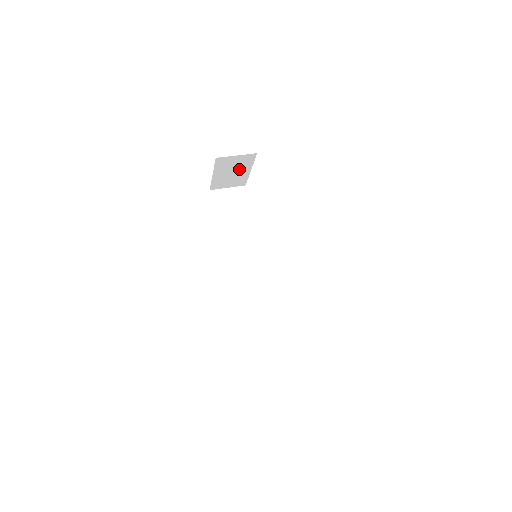
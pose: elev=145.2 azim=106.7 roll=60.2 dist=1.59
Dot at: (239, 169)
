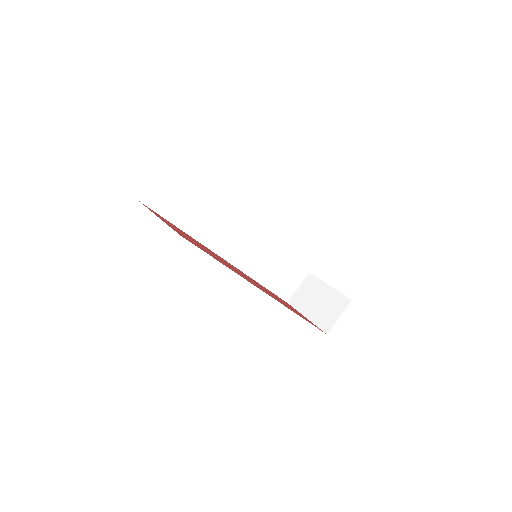
Dot at: occluded
